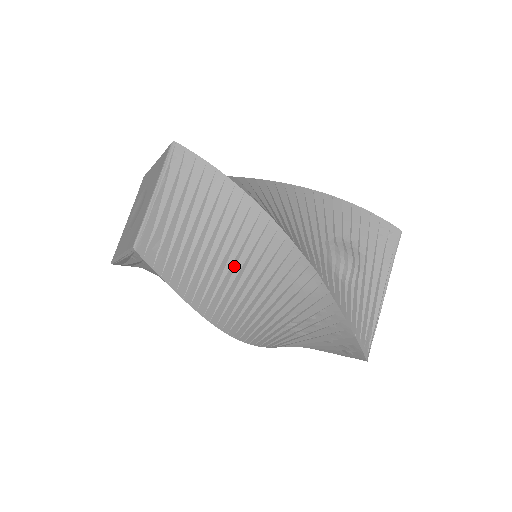
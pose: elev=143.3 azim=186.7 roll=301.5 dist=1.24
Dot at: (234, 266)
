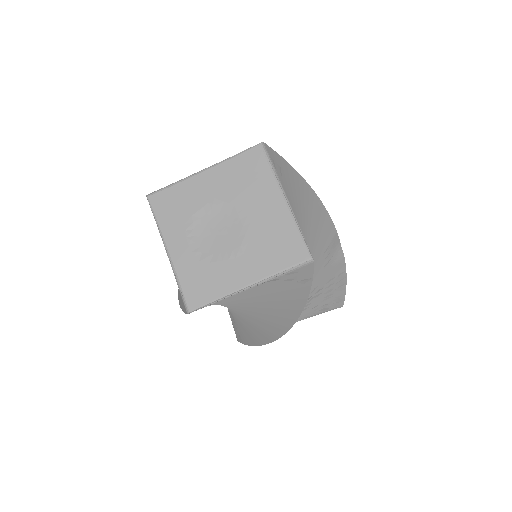
Dot at: occluded
